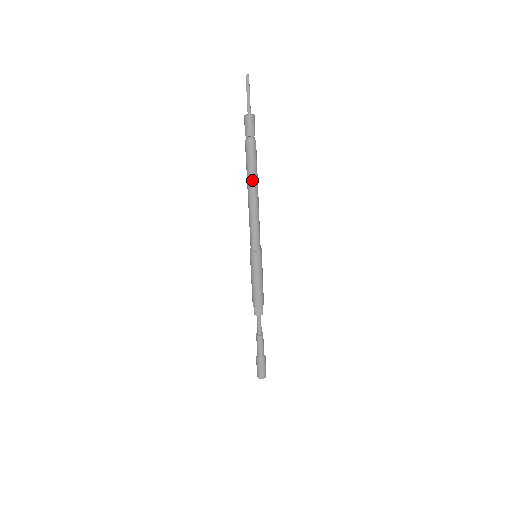
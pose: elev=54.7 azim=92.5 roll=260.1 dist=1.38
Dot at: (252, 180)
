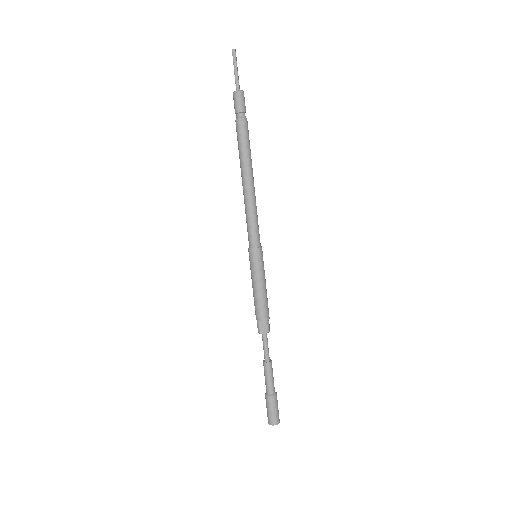
Dot at: (245, 162)
